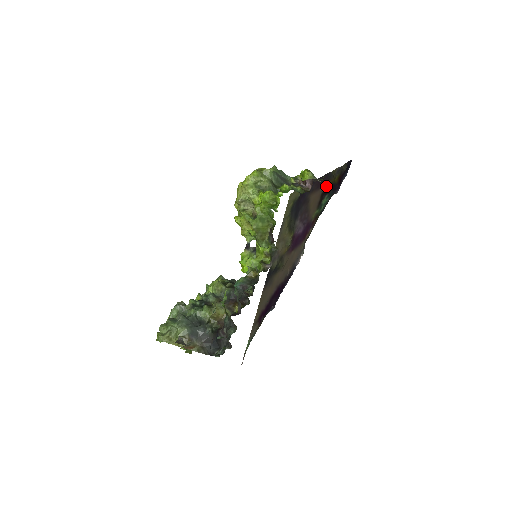
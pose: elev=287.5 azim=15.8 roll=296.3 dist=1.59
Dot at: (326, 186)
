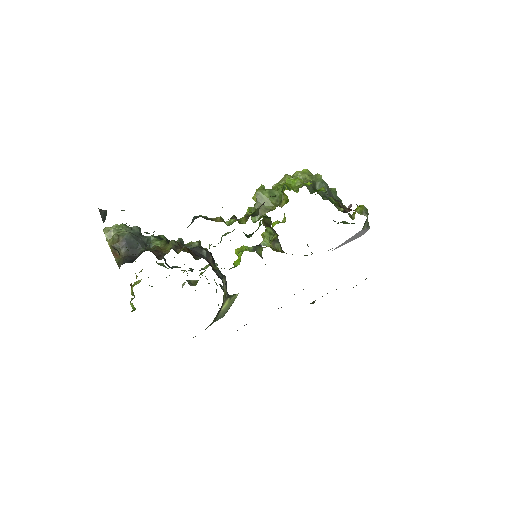
Dot at: occluded
